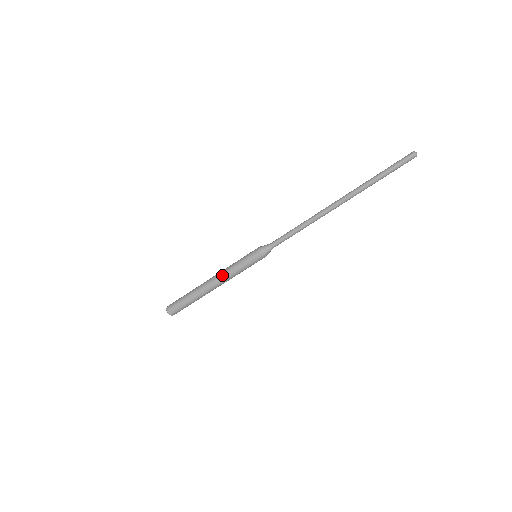
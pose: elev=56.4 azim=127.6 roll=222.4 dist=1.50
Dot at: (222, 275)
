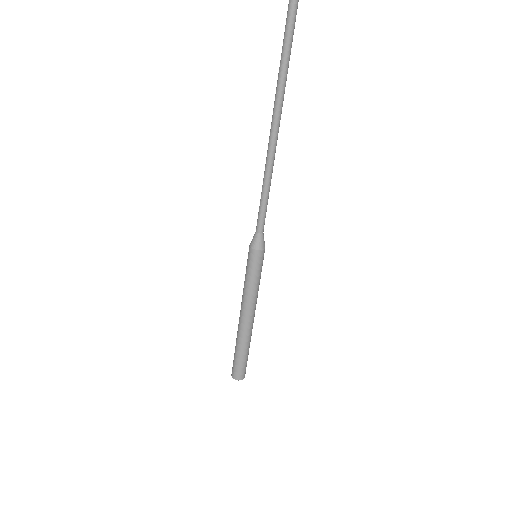
Dot at: (242, 301)
